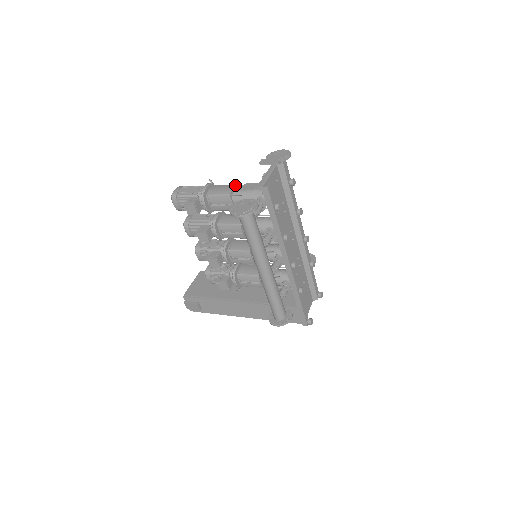
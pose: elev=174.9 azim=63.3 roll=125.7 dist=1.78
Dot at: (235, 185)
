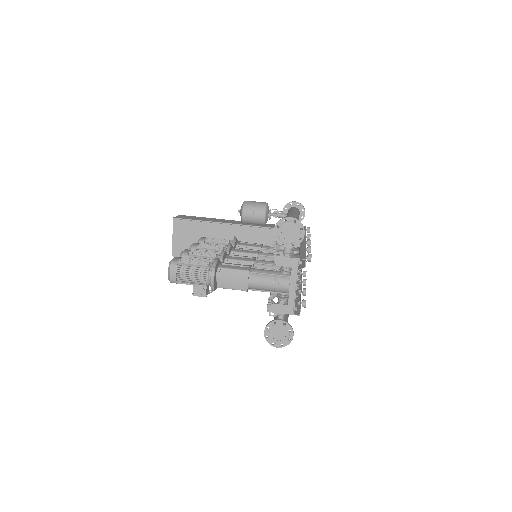
Dot at: (248, 276)
